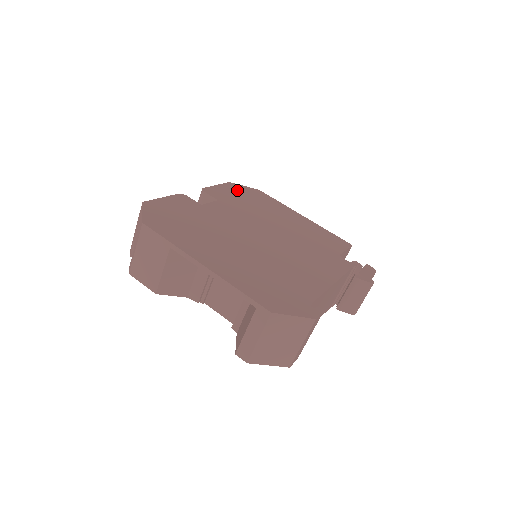
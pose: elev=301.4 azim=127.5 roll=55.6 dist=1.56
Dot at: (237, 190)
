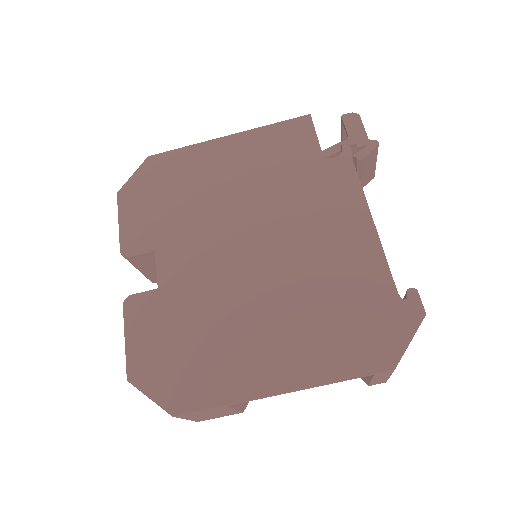
Dot at: (139, 197)
